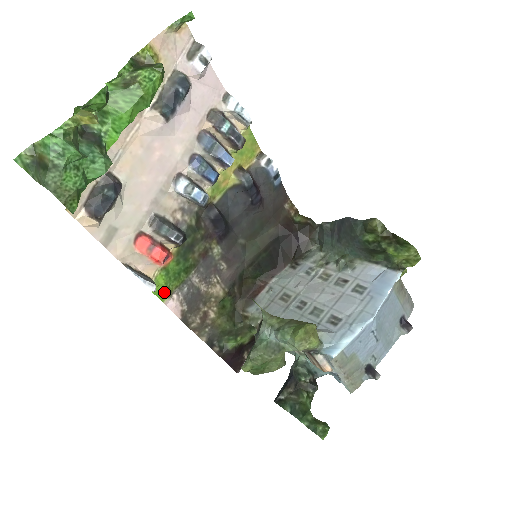
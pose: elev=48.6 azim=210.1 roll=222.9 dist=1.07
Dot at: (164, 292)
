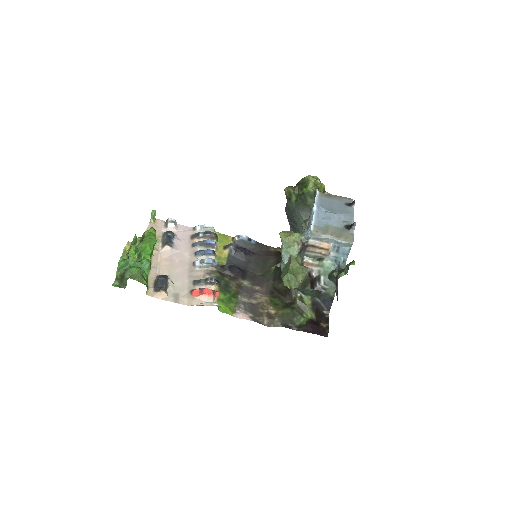
Dot at: (228, 310)
